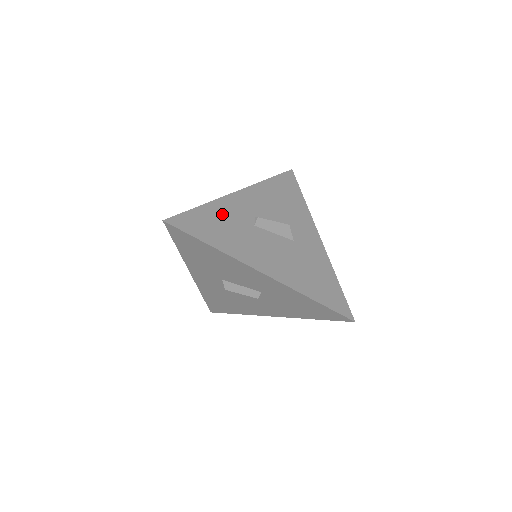
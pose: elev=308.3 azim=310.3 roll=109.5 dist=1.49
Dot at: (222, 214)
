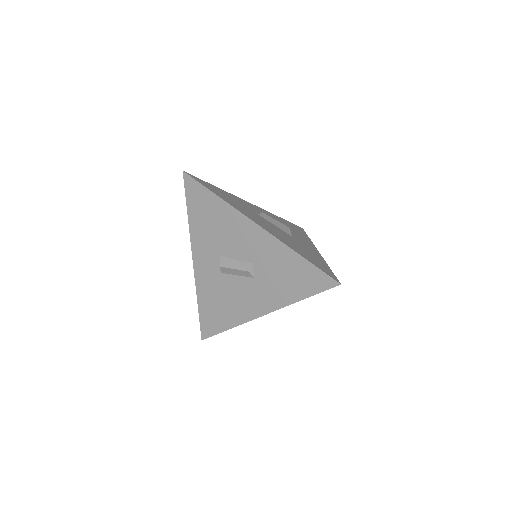
Dot at: (232, 197)
